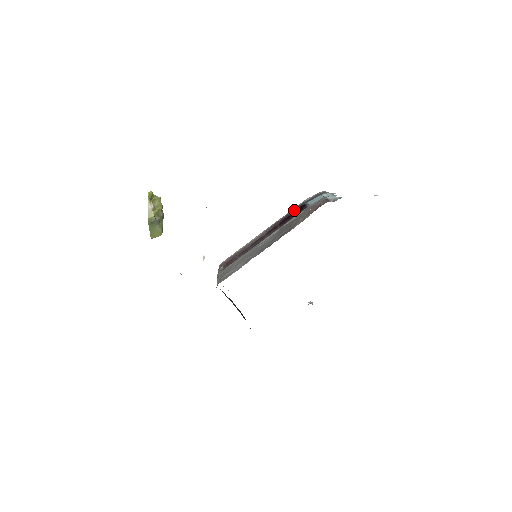
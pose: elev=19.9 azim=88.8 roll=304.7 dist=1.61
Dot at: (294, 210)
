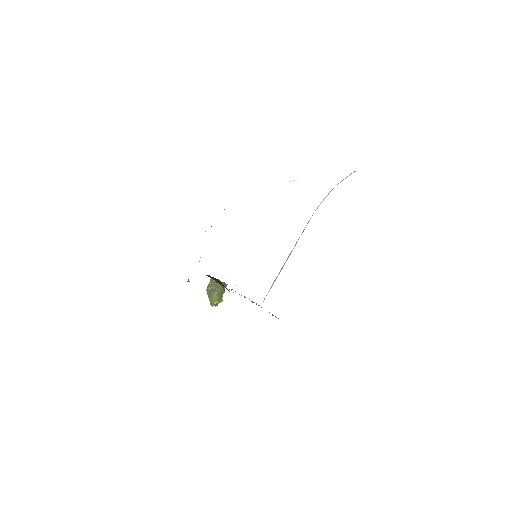
Dot at: occluded
